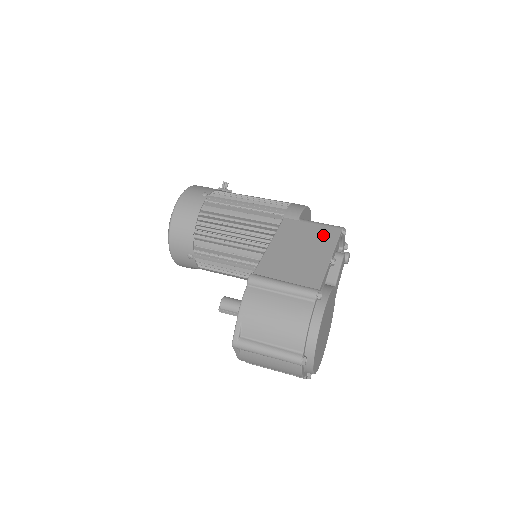
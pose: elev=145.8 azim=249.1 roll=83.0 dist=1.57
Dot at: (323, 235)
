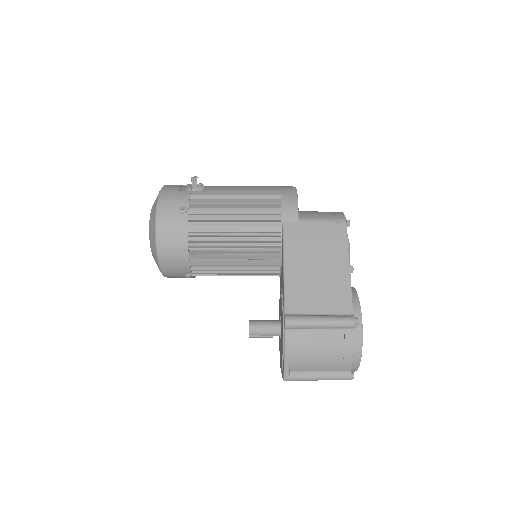
Dot at: (331, 237)
